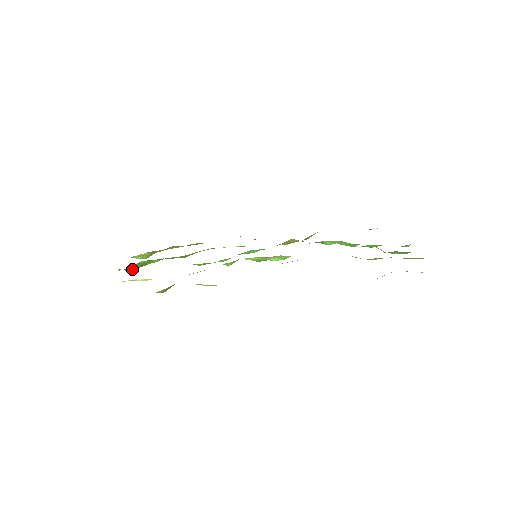
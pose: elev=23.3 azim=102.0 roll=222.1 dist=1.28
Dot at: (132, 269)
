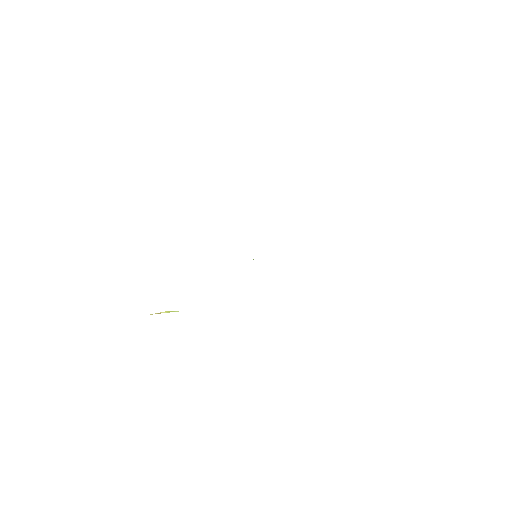
Dot at: occluded
